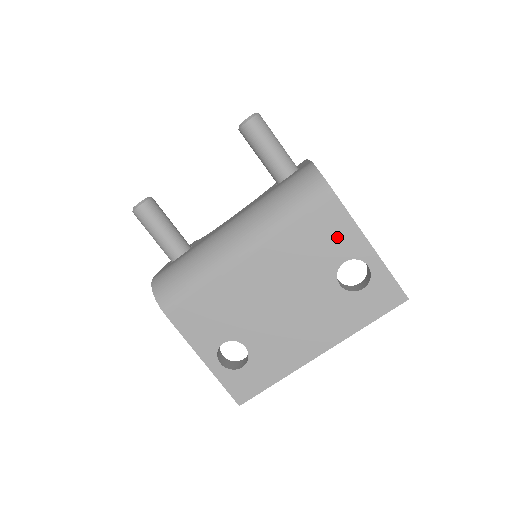
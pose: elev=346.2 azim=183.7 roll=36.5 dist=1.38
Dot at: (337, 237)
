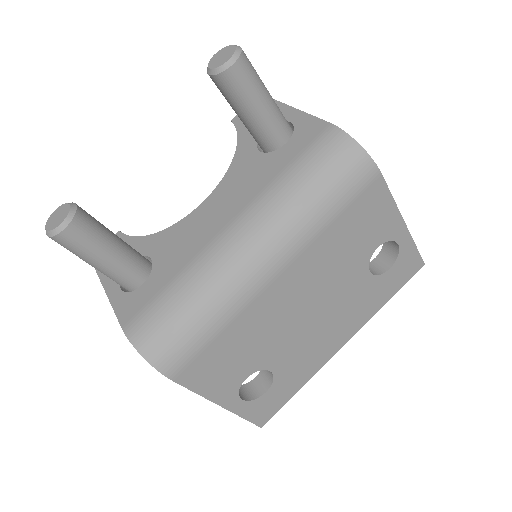
Dot at: (375, 222)
